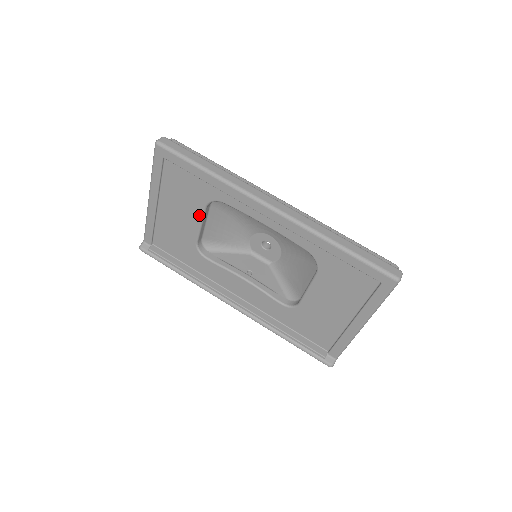
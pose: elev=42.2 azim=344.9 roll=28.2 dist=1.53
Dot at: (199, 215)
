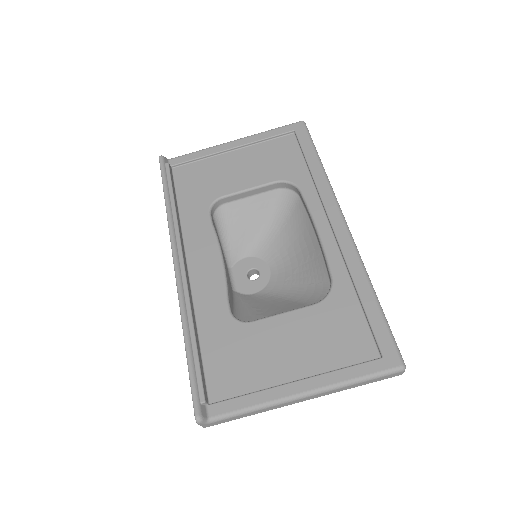
Dot at: (261, 182)
